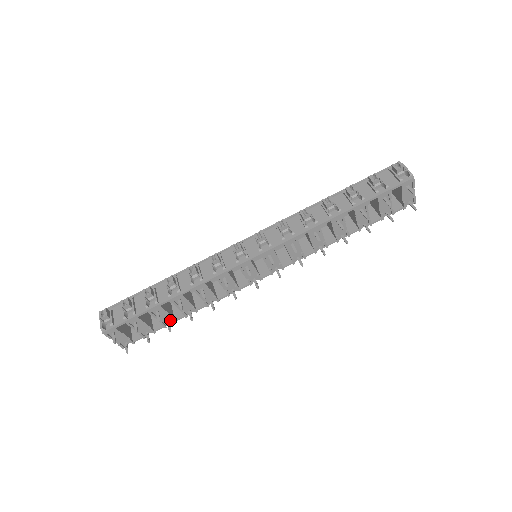
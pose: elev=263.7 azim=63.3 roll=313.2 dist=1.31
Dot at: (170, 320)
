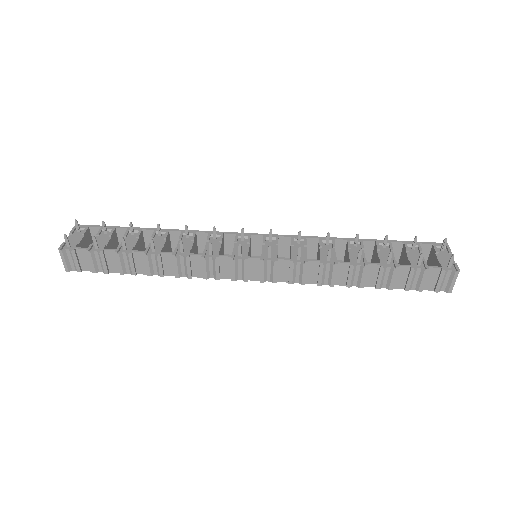
Dot at: (128, 250)
